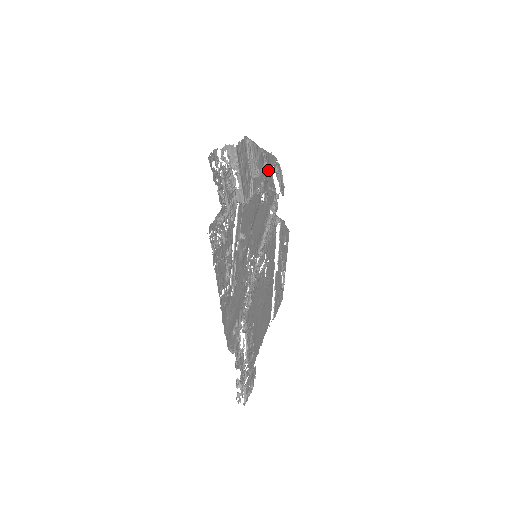
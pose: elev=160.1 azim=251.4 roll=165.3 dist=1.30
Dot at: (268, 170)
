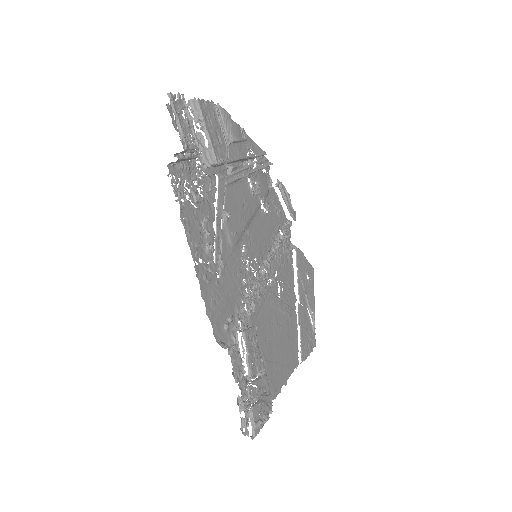
Dot at: (253, 155)
